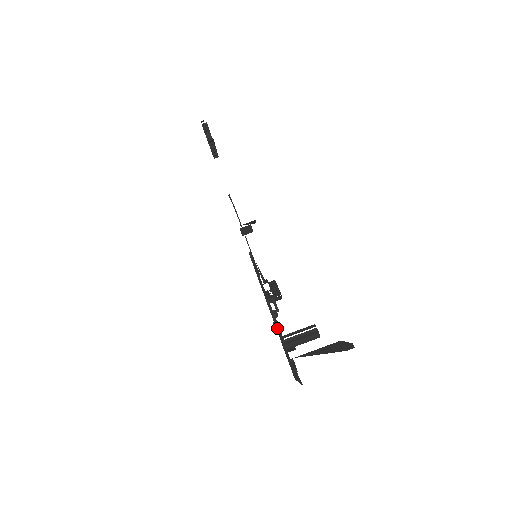
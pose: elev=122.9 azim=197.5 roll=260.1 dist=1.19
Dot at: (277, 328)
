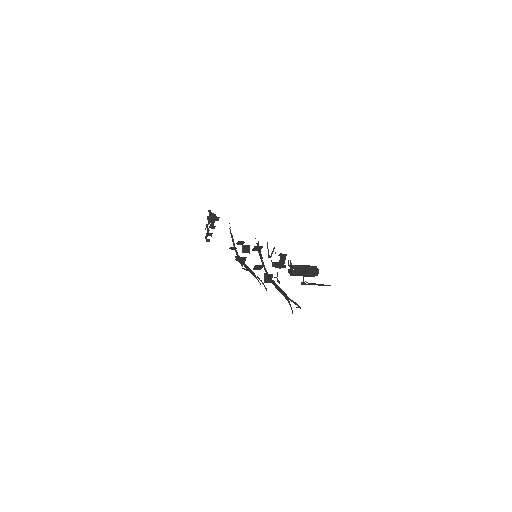
Dot at: (279, 281)
